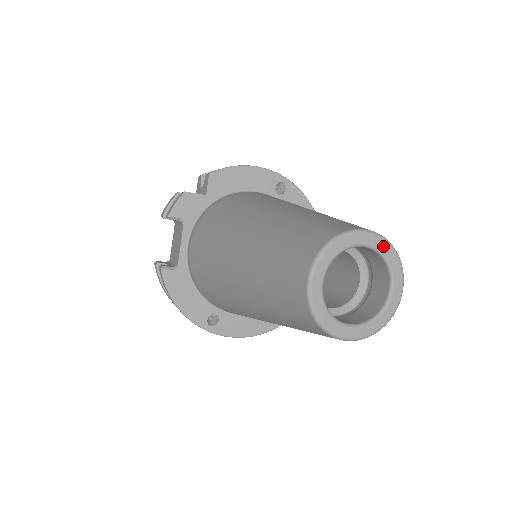
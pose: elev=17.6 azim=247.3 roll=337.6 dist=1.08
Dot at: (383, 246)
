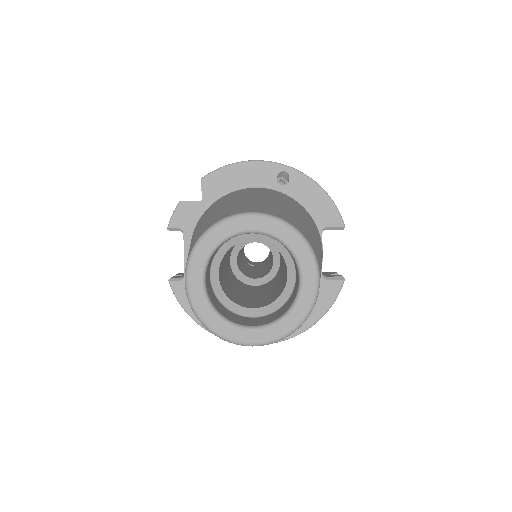
Dot at: (277, 228)
